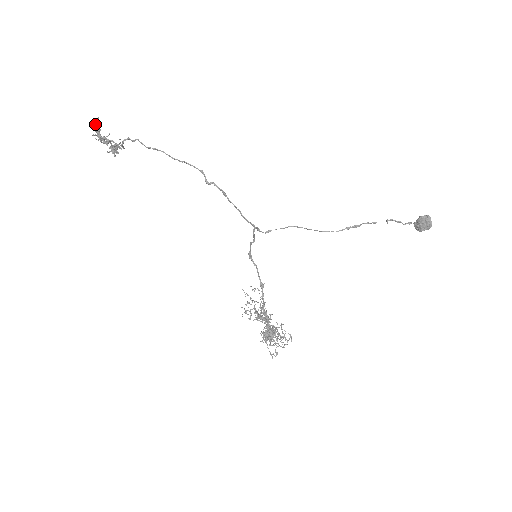
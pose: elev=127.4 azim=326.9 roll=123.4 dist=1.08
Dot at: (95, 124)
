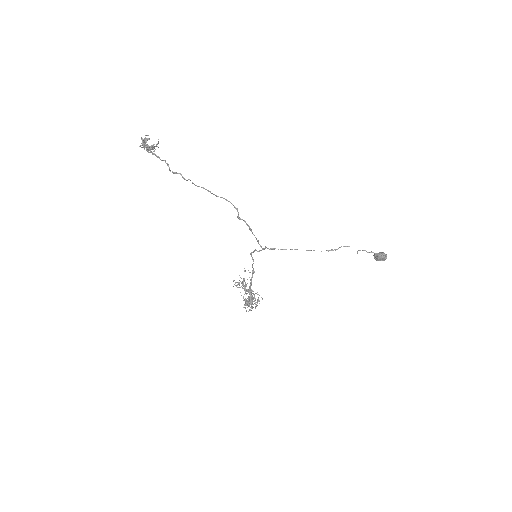
Dot at: (144, 139)
